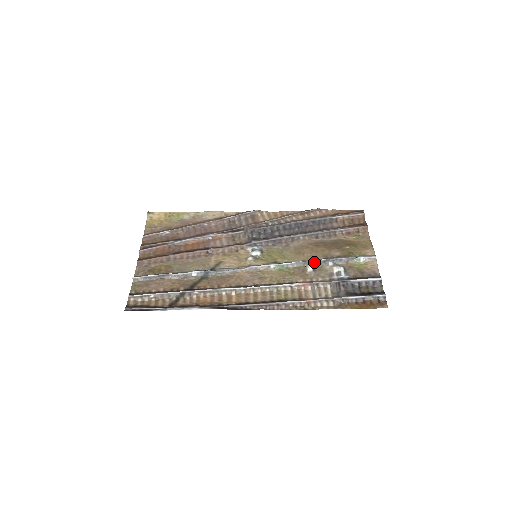
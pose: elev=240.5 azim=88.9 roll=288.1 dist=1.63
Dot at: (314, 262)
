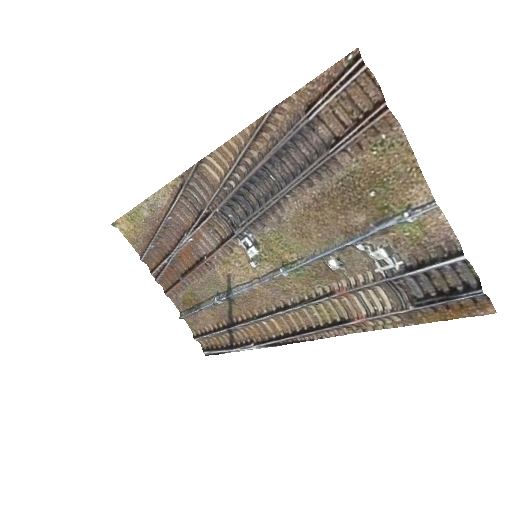
Dot at: (333, 253)
